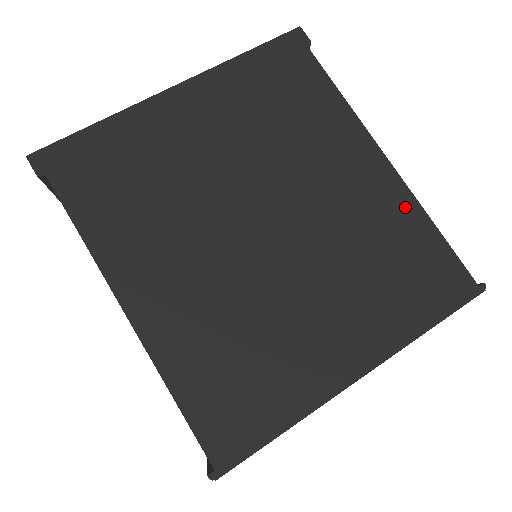
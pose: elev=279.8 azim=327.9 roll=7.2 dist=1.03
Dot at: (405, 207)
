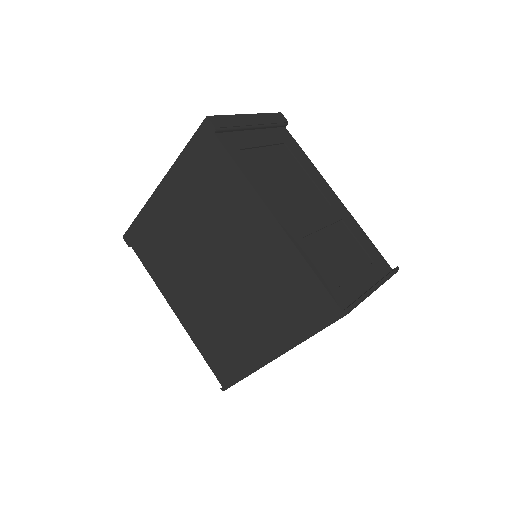
Dot at: (289, 254)
